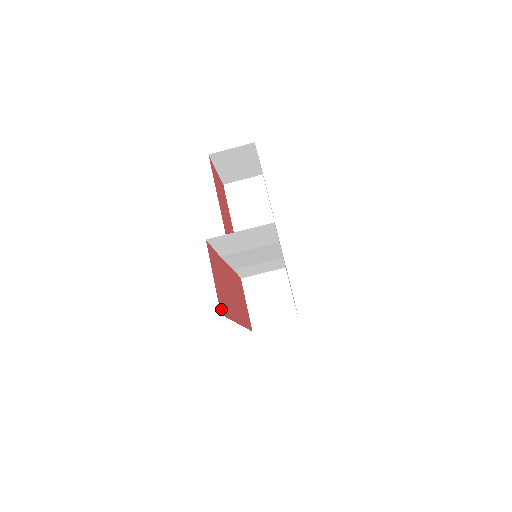
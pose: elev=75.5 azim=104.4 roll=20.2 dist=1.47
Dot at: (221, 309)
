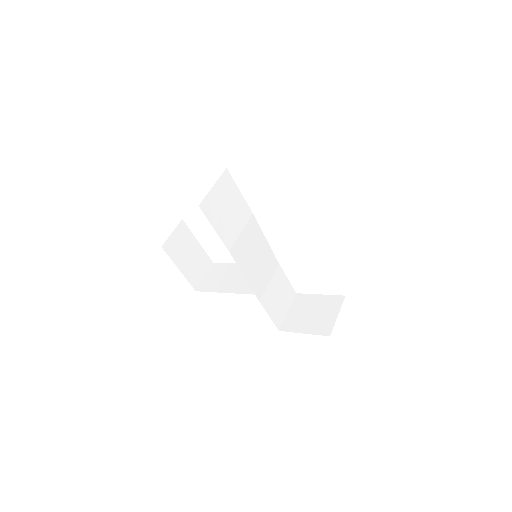
Dot at: occluded
